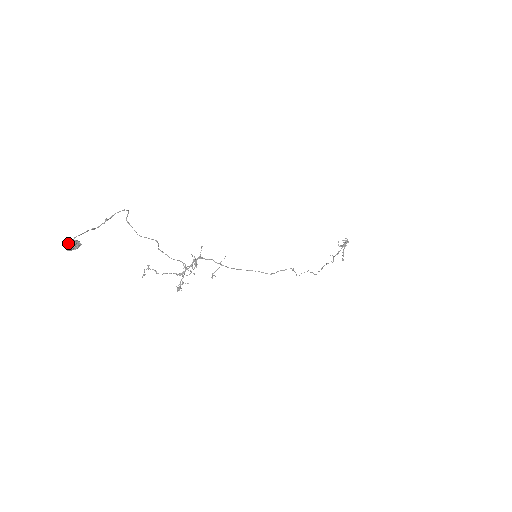
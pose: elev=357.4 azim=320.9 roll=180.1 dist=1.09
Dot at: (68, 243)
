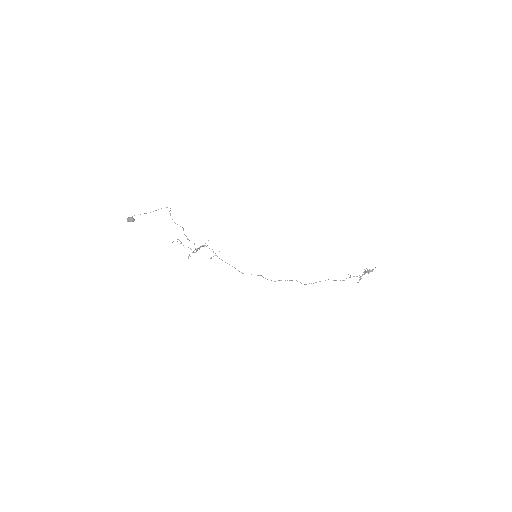
Dot at: (128, 218)
